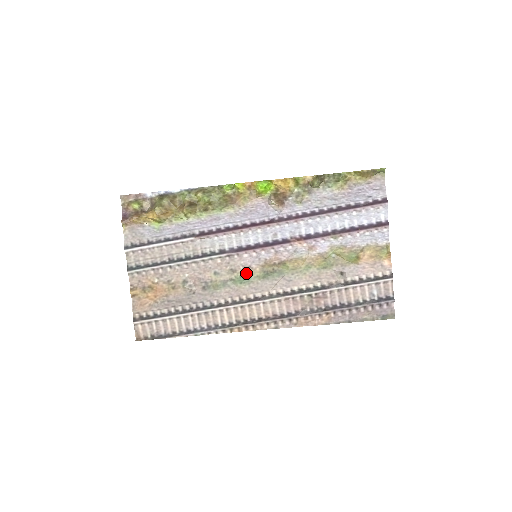
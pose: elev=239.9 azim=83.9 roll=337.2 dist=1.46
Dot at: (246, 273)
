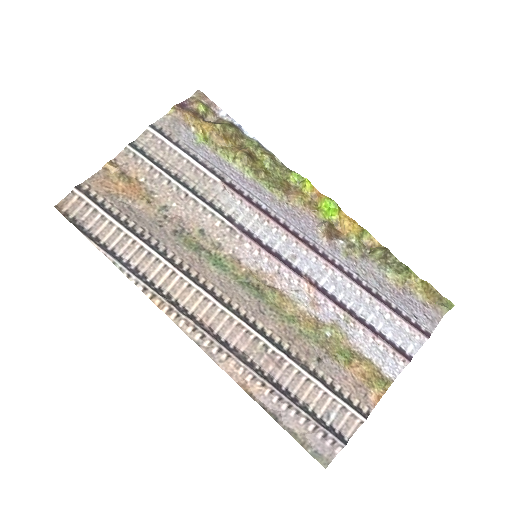
Dot at: (229, 261)
